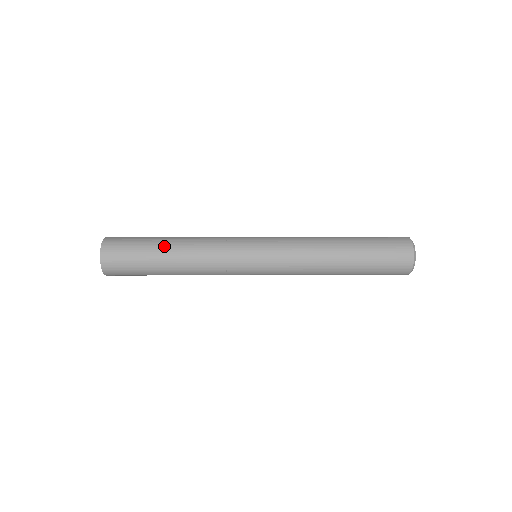
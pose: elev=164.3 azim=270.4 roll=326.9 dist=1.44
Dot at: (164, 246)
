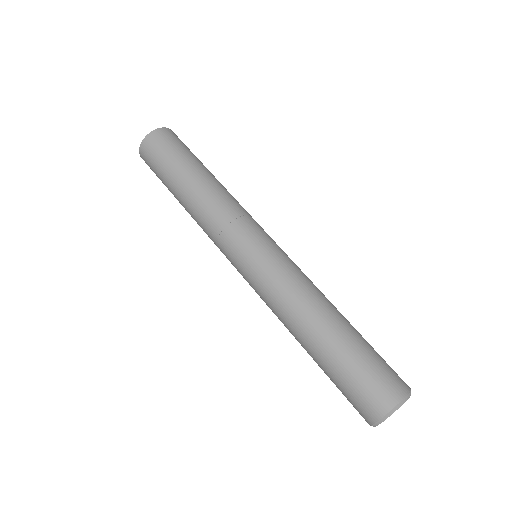
Dot at: (176, 196)
